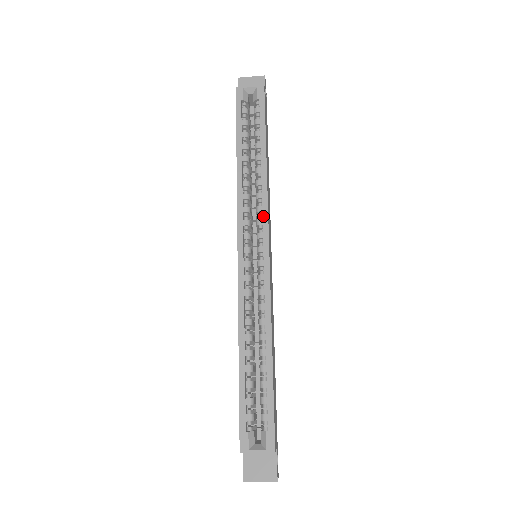
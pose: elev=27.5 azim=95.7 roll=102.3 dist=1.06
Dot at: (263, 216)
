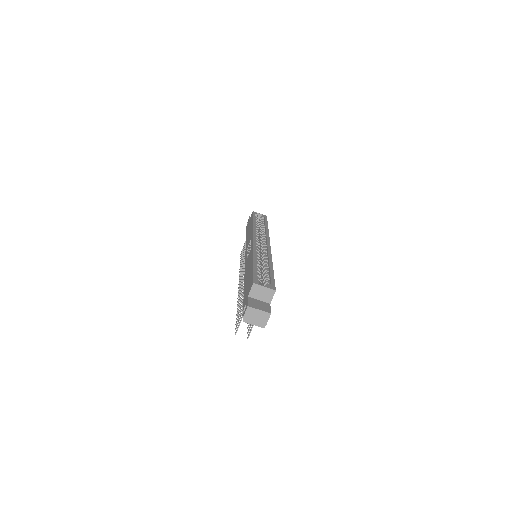
Dot at: (267, 237)
